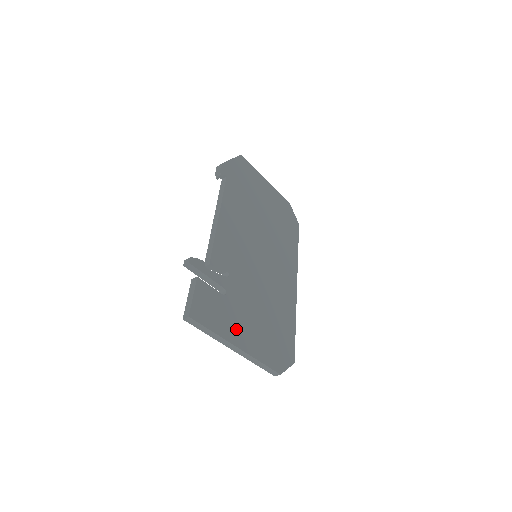
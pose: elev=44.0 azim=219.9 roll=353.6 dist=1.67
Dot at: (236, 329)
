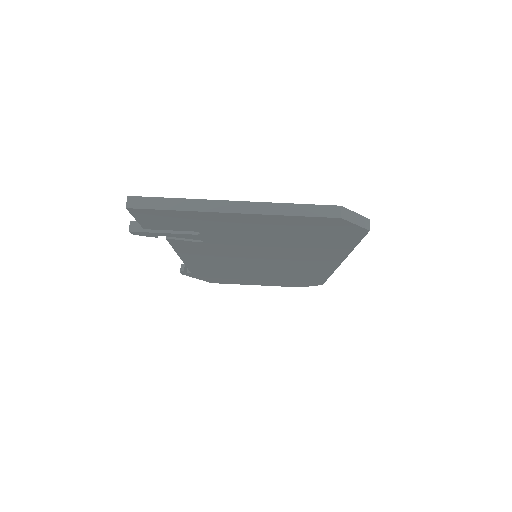
Dot at: occluded
